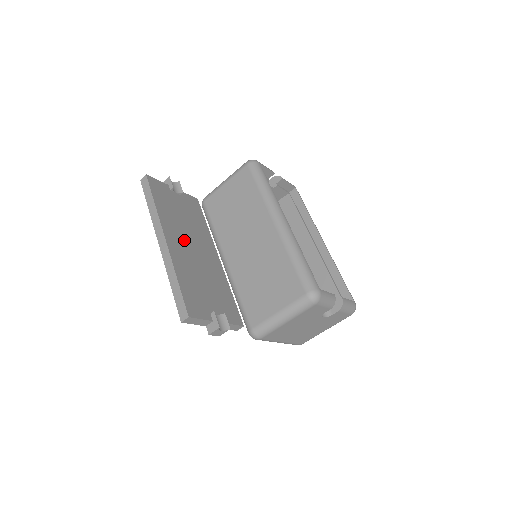
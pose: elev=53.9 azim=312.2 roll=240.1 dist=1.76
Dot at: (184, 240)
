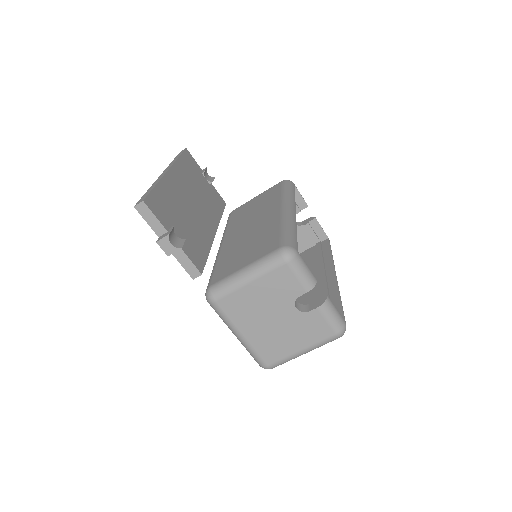
Dot at: (187, 191)
